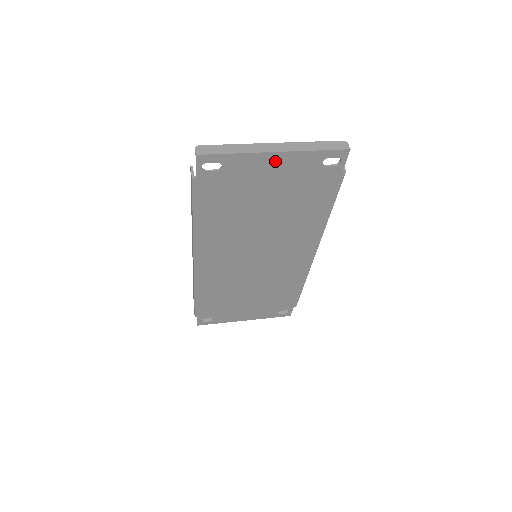
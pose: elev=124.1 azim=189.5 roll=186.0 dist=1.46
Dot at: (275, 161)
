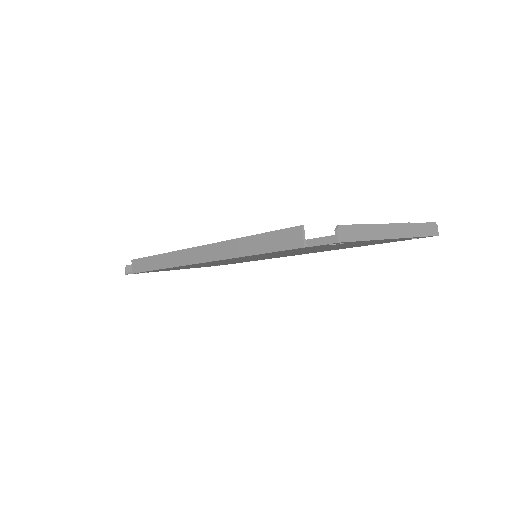
Dot at: (384, 240)
